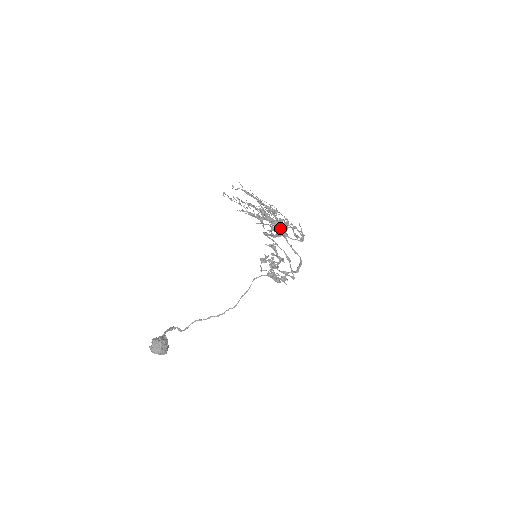
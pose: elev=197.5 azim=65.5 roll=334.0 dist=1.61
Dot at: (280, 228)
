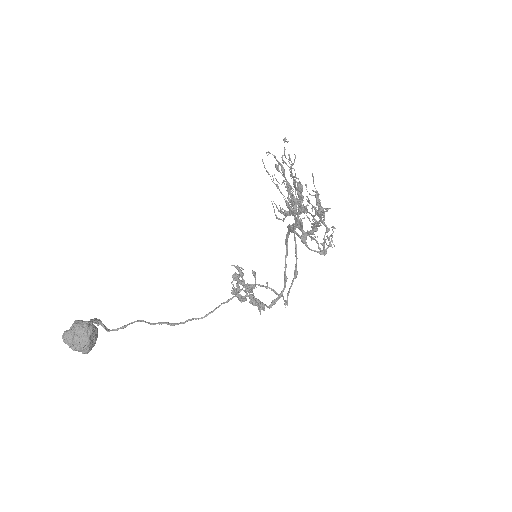
Dot at: occluded
